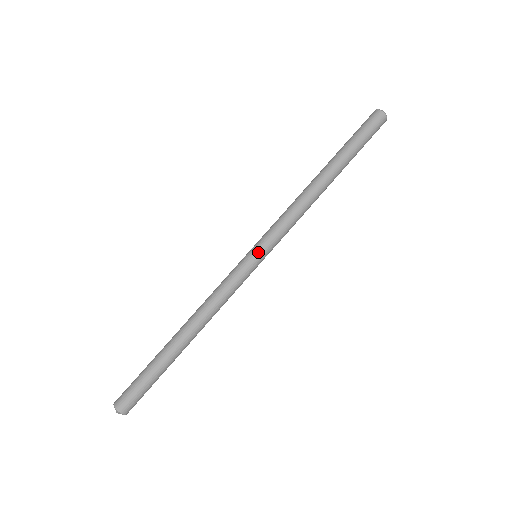
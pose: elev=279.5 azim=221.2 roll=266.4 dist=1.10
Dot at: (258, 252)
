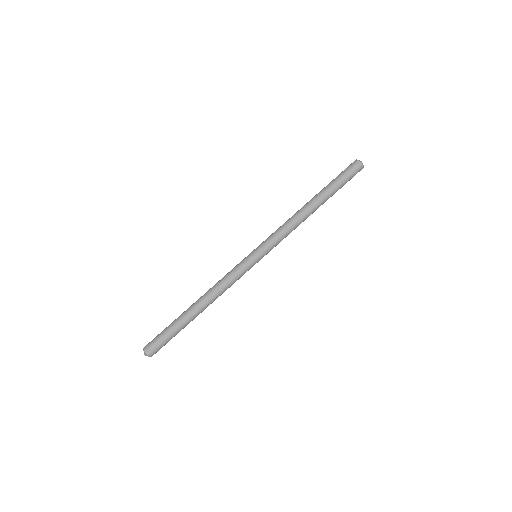
Dot at: (254, 250)
